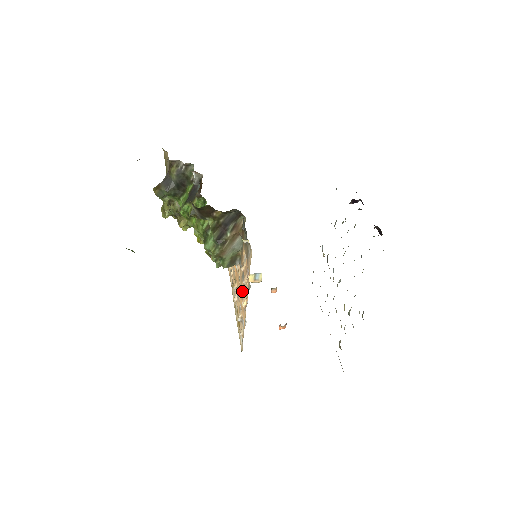
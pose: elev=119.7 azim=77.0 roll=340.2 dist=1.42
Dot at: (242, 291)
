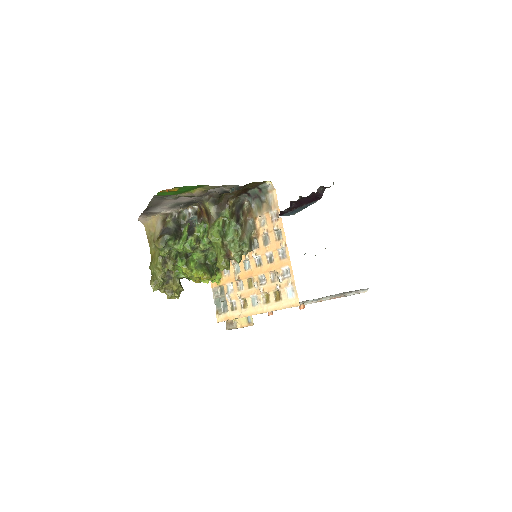
Dot at: (269, 260)
